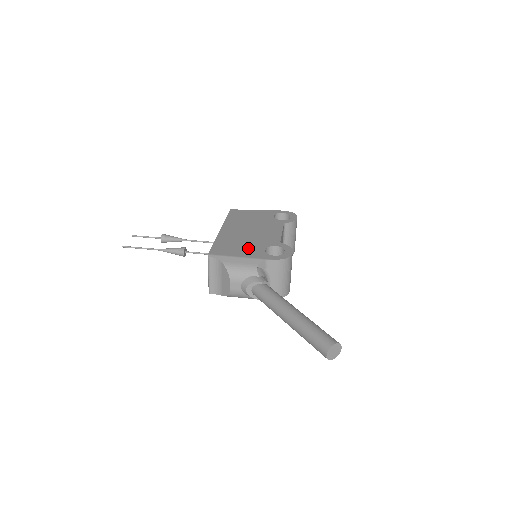
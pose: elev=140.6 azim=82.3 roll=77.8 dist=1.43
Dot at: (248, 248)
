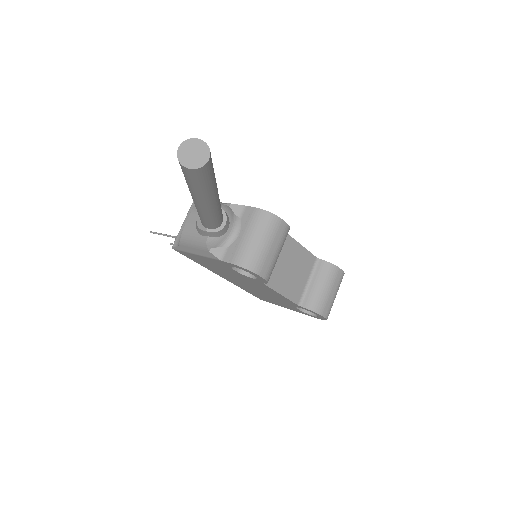
Dot at: occluded
